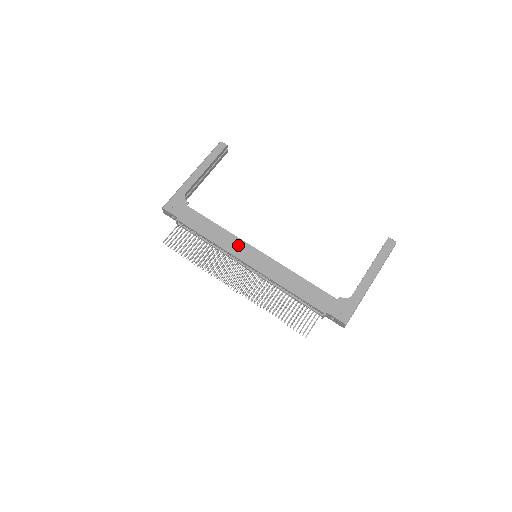
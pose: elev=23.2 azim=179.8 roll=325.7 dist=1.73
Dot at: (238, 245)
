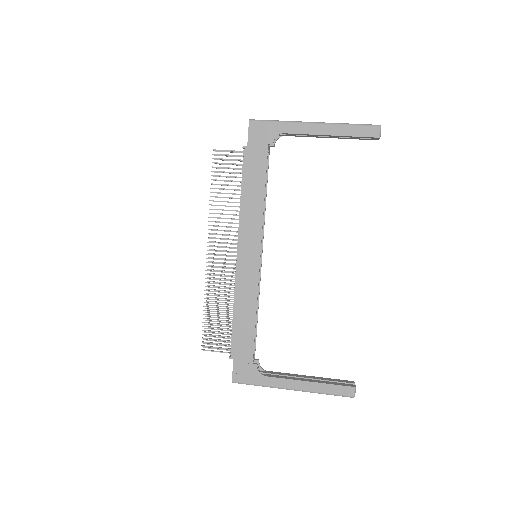
Dot at: (253, 232)
